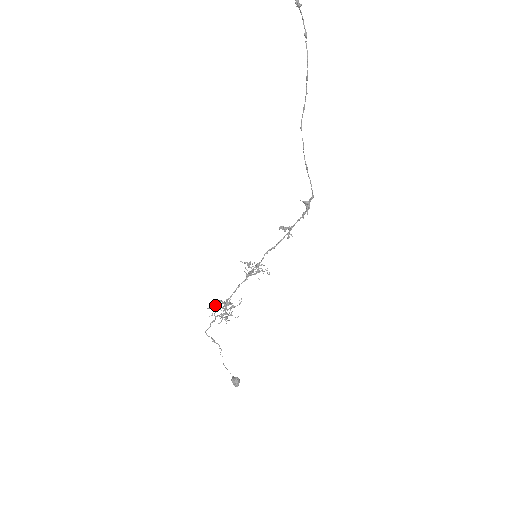
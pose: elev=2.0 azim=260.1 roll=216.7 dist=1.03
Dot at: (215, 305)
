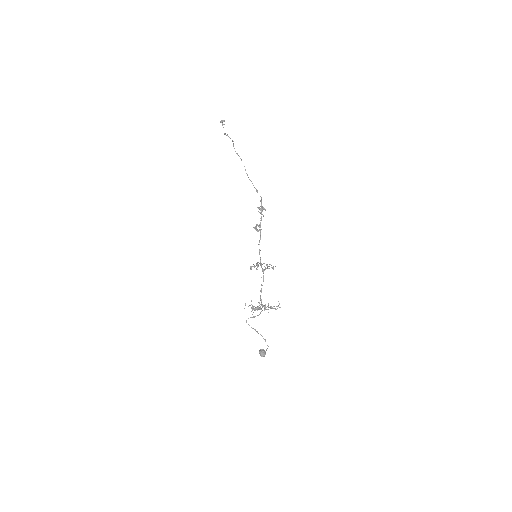
Dot at: occluded
